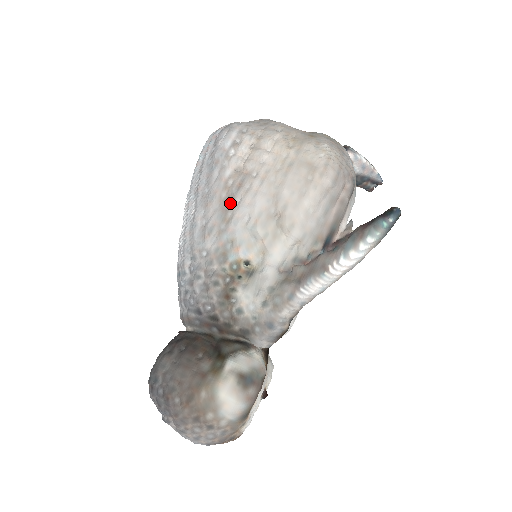
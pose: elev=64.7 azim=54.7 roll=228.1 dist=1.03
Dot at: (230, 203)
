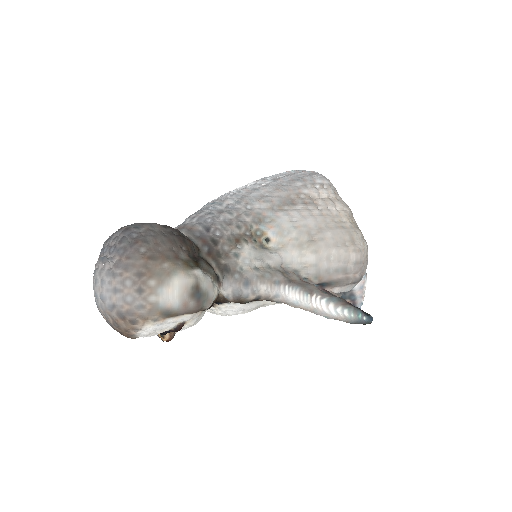
Dot at: (292, 204)
